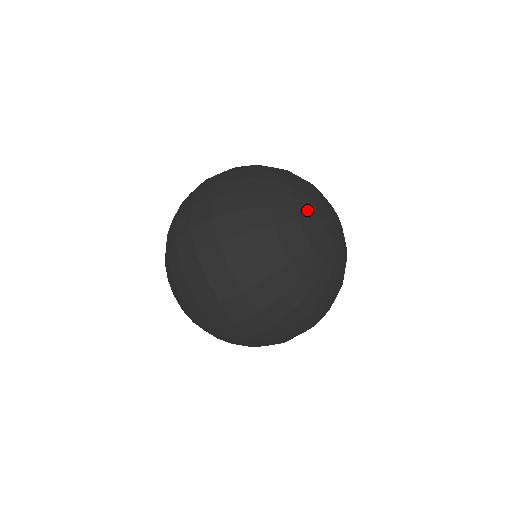
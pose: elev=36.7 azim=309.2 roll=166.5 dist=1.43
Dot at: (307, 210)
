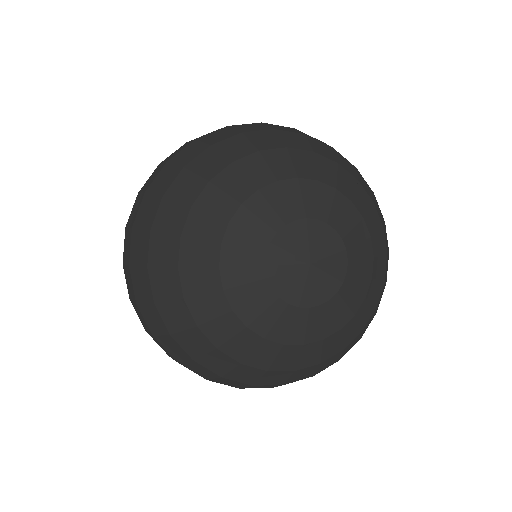
Dot at: (247, 285)
